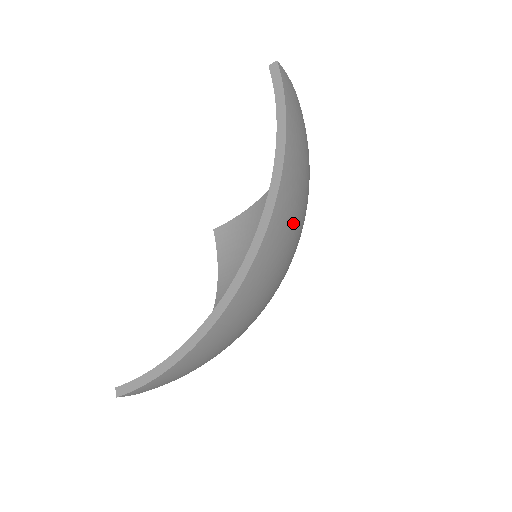
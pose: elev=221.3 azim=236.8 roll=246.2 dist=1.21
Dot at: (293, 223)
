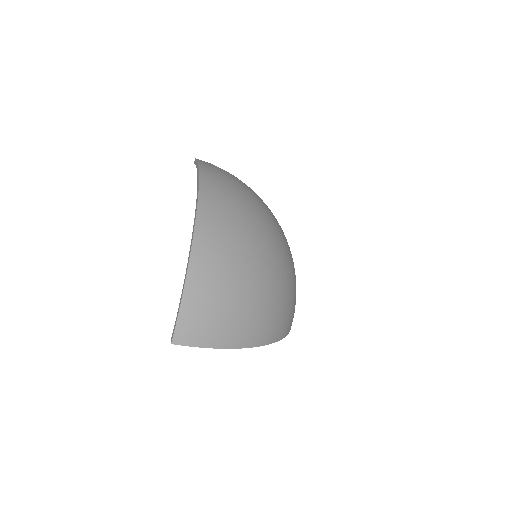
Dot at: (265, 315)
